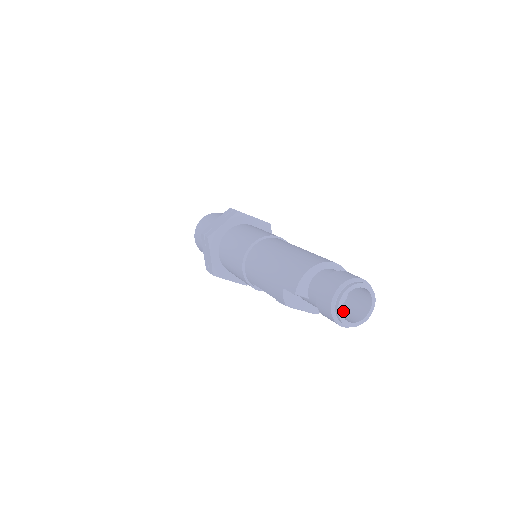
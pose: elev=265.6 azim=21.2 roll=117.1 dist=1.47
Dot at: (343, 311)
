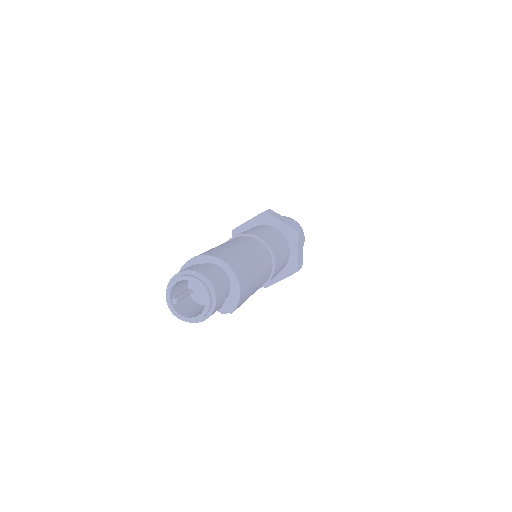
Dot at: (176, 300)
